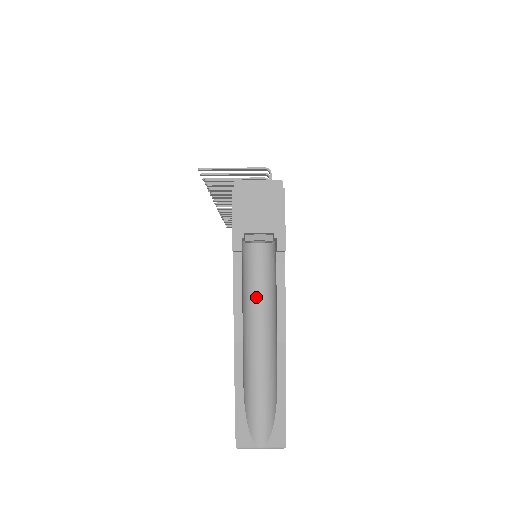
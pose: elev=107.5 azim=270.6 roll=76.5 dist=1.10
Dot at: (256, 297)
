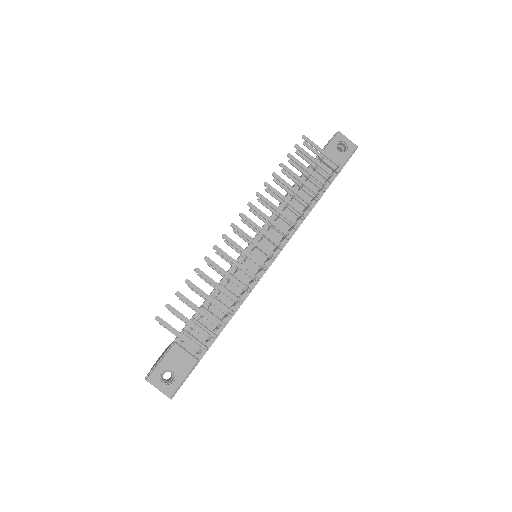
Dot at: occluded
